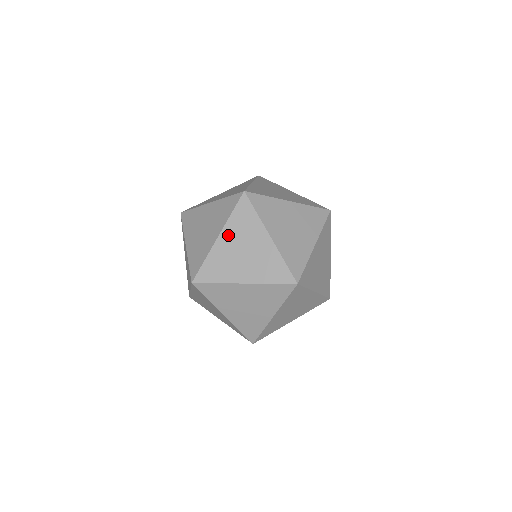
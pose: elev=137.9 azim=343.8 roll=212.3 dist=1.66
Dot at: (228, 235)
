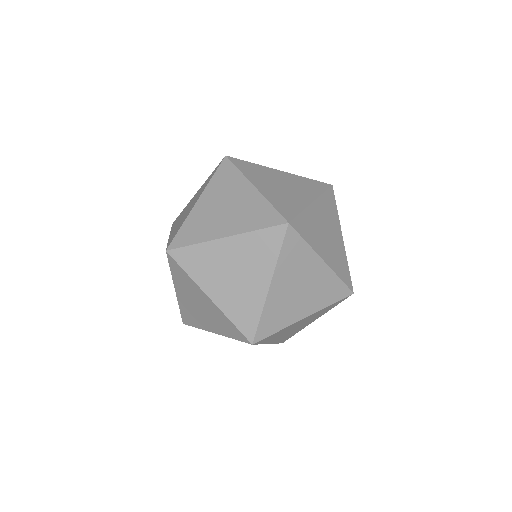
Dot at: (281, 279)
